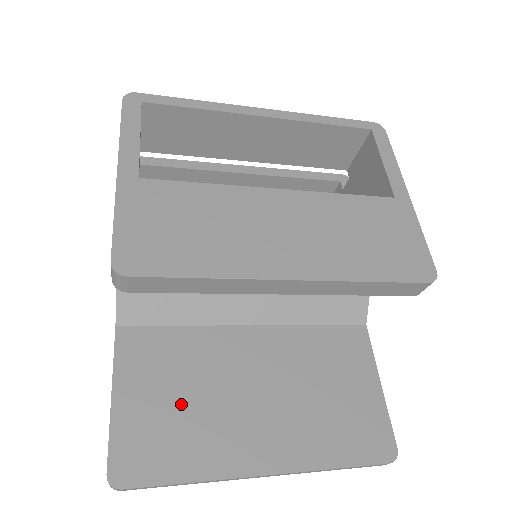
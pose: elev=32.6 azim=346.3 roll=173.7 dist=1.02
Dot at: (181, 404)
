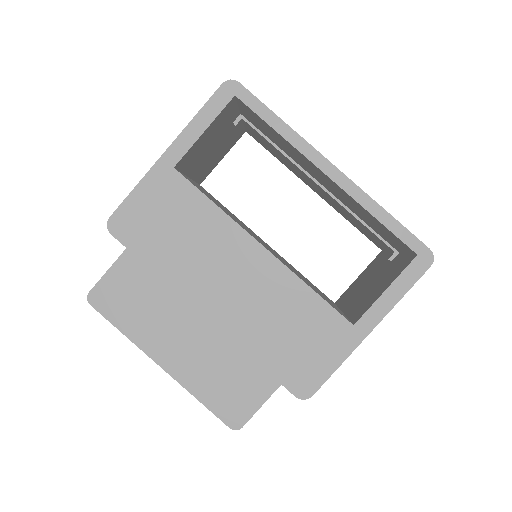
Dot at: (150, 293)
